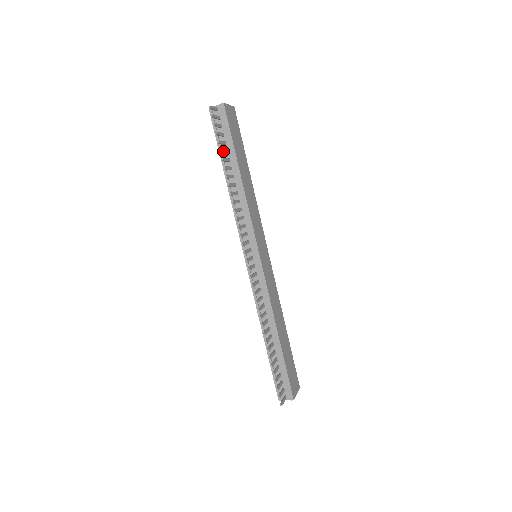
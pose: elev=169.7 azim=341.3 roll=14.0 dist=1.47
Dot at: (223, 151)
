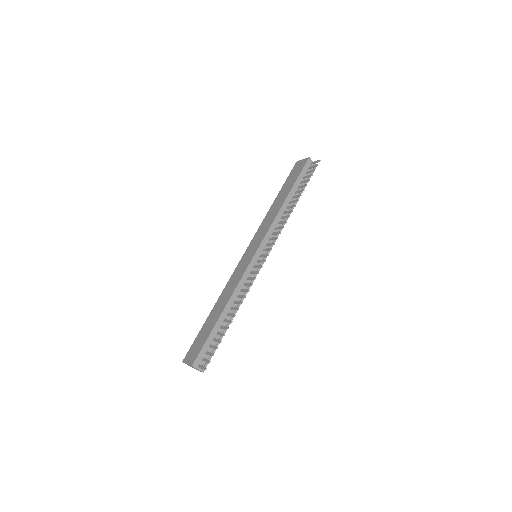
Dot at: (304, 186)
